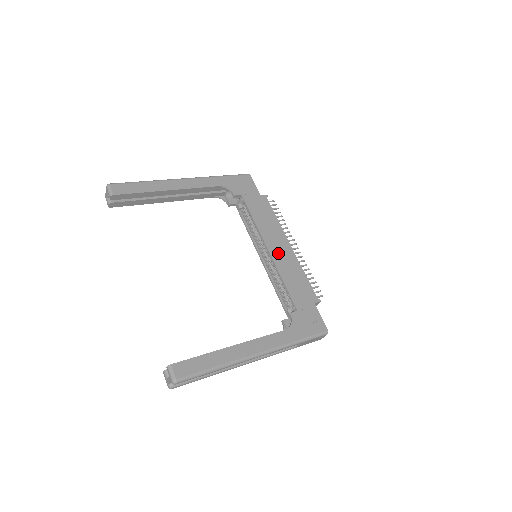
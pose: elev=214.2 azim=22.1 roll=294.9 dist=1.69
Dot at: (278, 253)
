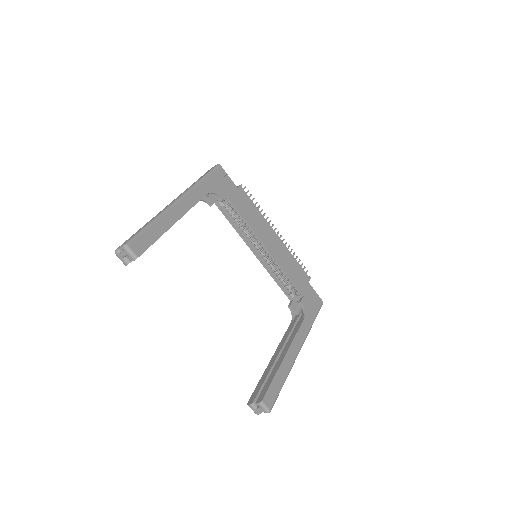
Dot at: (273, 247)
